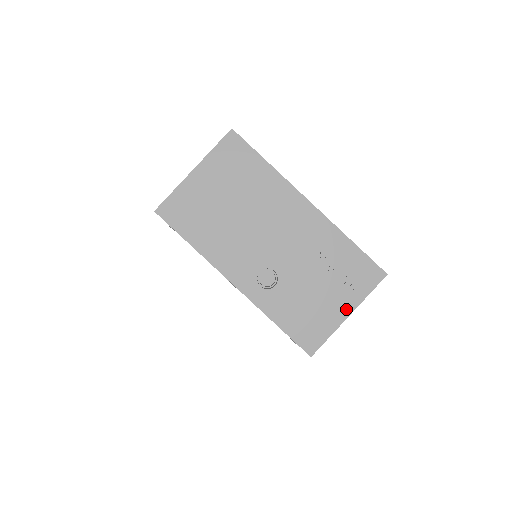
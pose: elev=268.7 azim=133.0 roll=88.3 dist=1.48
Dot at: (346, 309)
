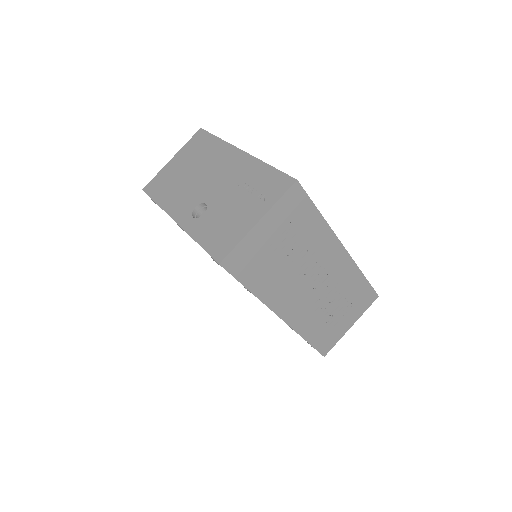
Dot at: (256, 217)
